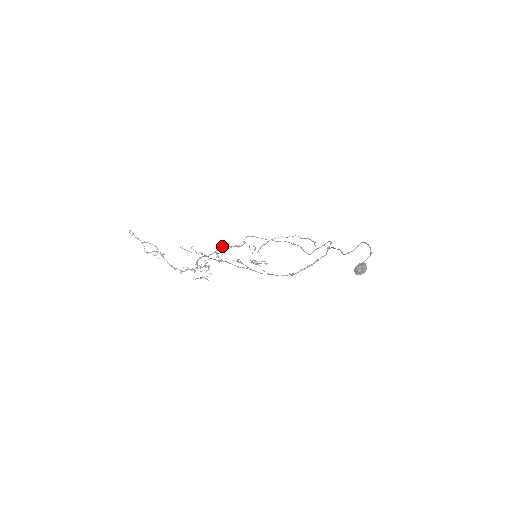
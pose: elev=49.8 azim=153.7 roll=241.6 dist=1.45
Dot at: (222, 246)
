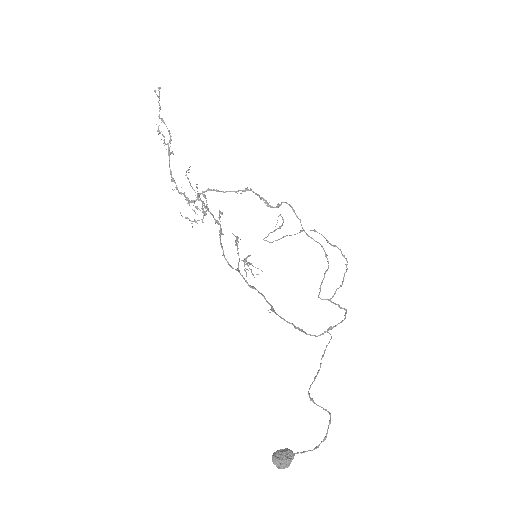
Dot at: (251, 189)
